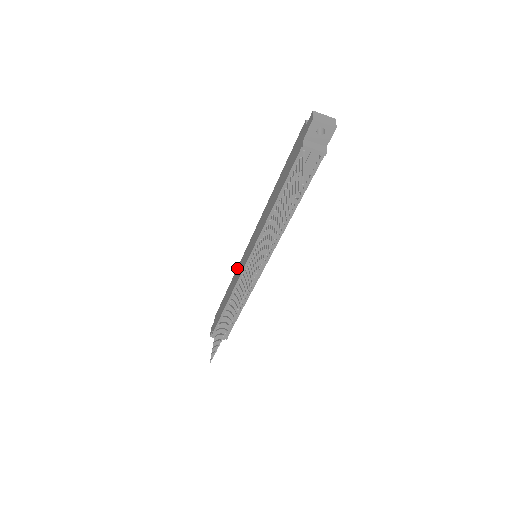
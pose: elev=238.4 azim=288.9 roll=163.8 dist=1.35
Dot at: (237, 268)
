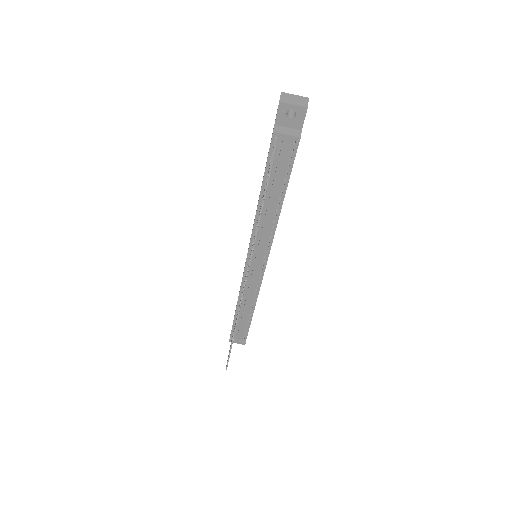
Dot at: occluded
